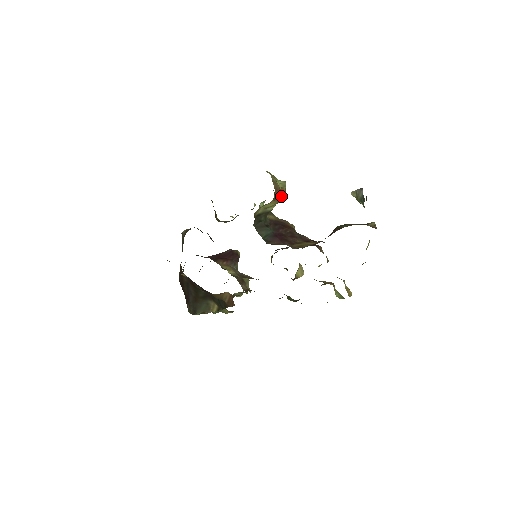
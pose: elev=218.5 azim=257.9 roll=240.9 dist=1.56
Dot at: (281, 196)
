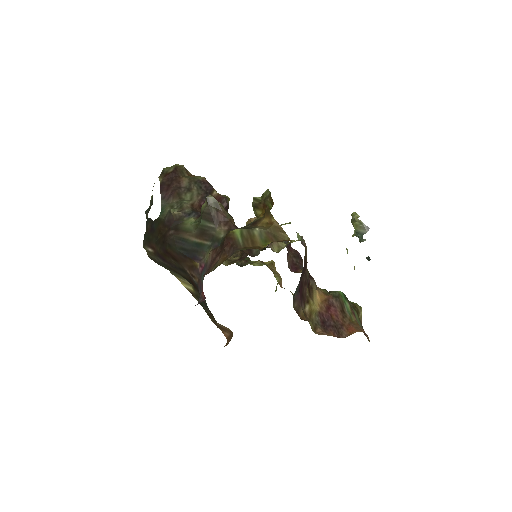
Dot at: occluded
